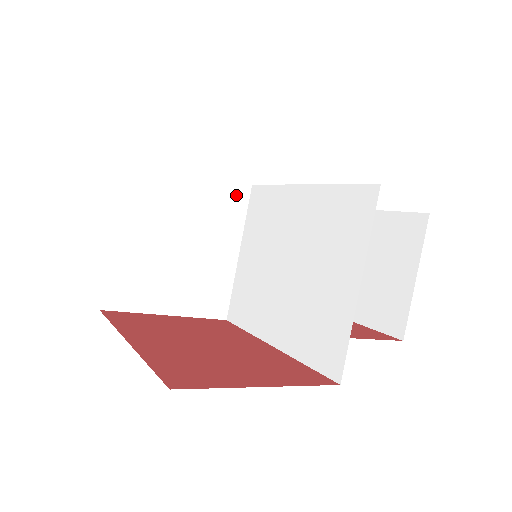
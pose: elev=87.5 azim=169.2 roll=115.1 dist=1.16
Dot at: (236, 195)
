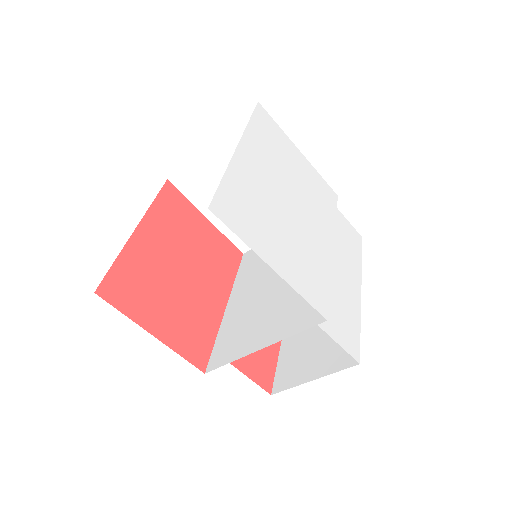
Dot at: occluded
